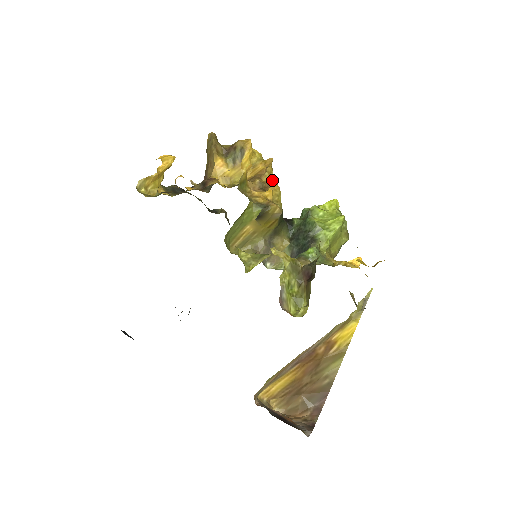
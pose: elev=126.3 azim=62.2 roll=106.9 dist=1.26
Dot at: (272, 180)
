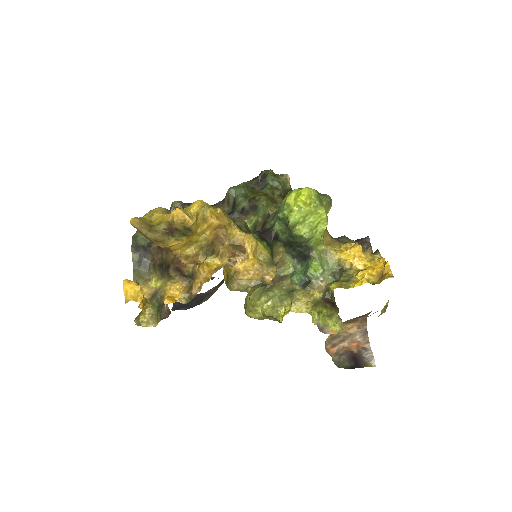
Dot at: (238, 231)
